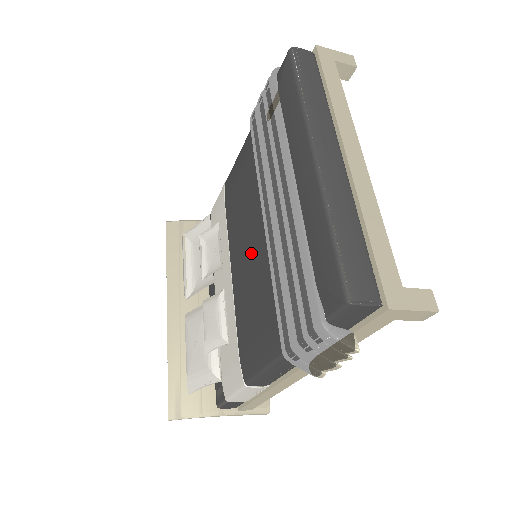
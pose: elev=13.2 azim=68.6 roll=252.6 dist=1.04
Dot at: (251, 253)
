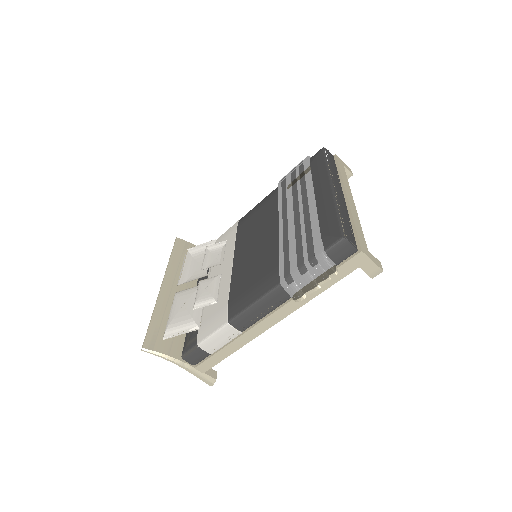
Dot at: (260, 244)
